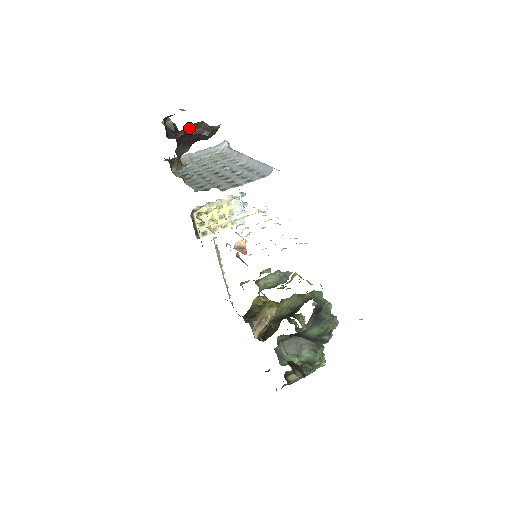
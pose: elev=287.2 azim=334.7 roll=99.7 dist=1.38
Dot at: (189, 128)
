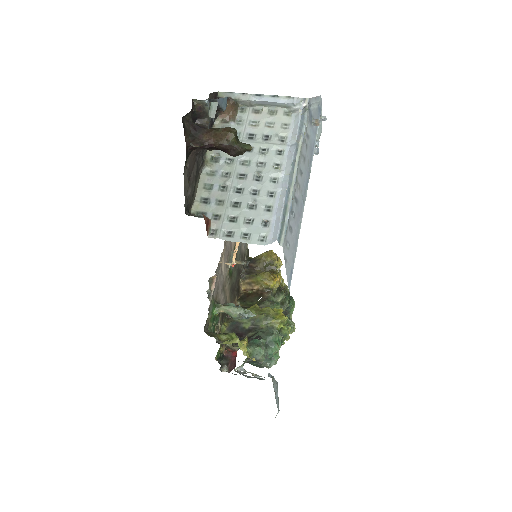
Dot at: (213, 135)
